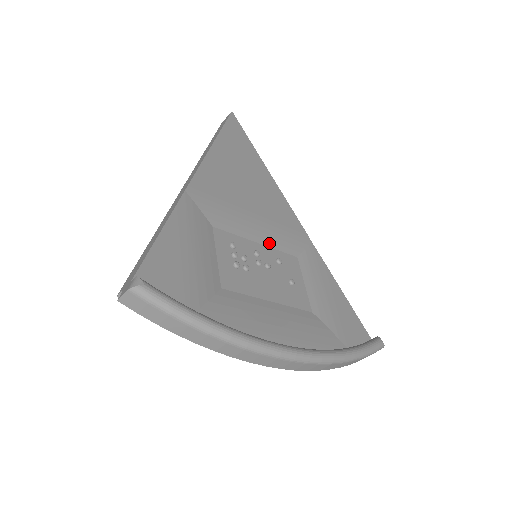
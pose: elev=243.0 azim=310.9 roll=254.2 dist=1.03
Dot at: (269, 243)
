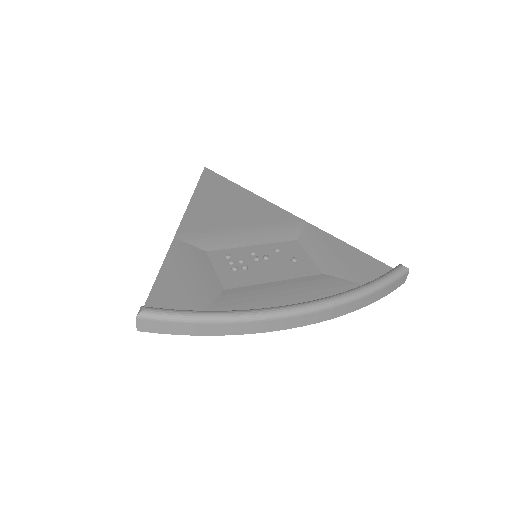
Dot at: (264, 241)
